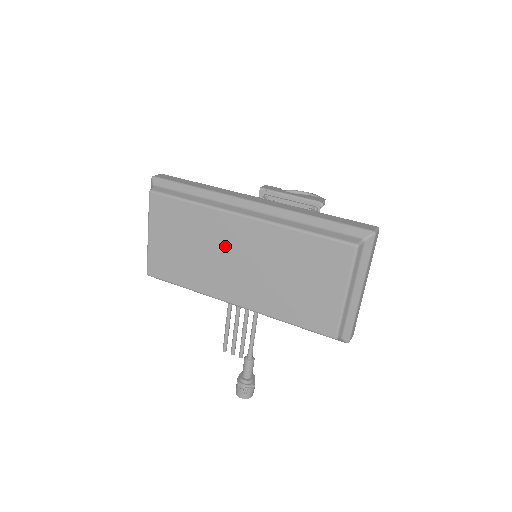
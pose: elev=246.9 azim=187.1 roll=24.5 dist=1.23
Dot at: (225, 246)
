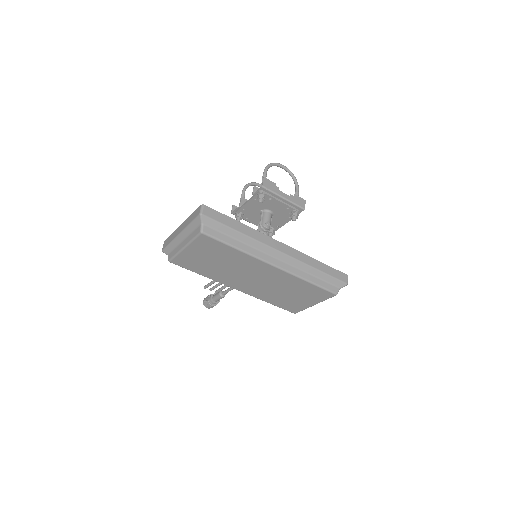
Dot at: (249, 271)
